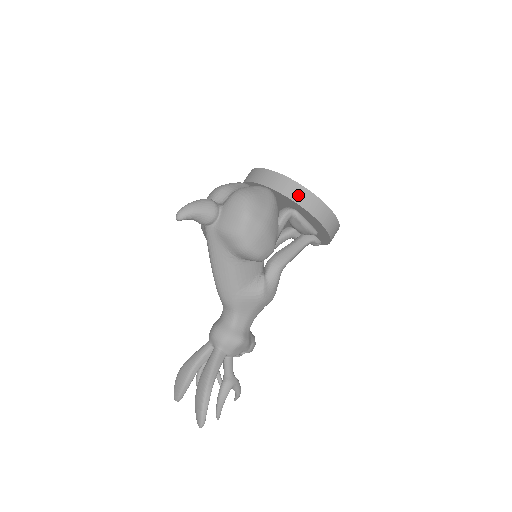
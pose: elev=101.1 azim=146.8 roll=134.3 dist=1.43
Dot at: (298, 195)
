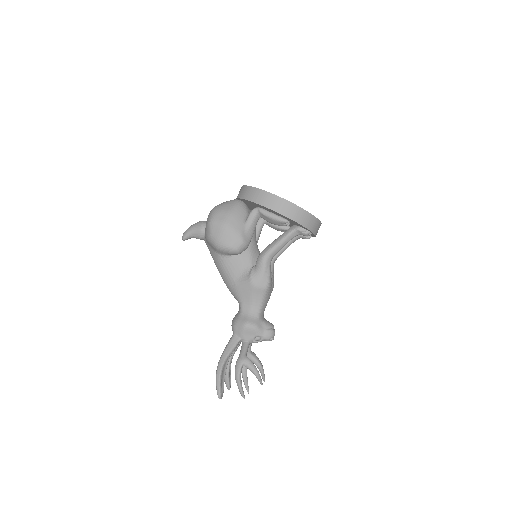
Dot at: (248, 194)
